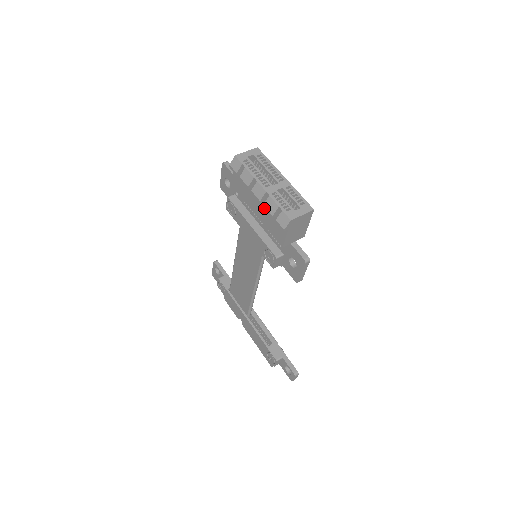
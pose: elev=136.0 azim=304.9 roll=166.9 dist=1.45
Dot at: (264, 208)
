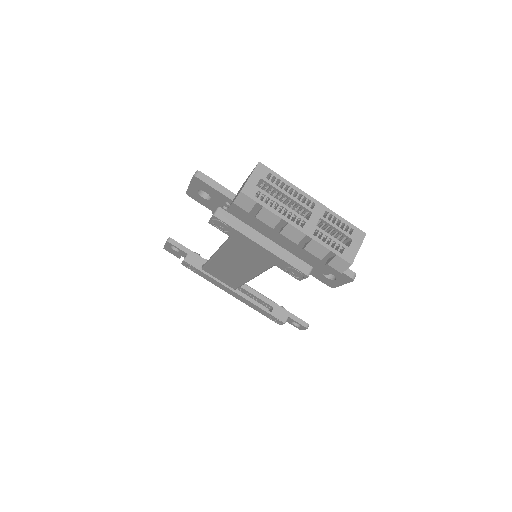
Dot at: (305, 251)
